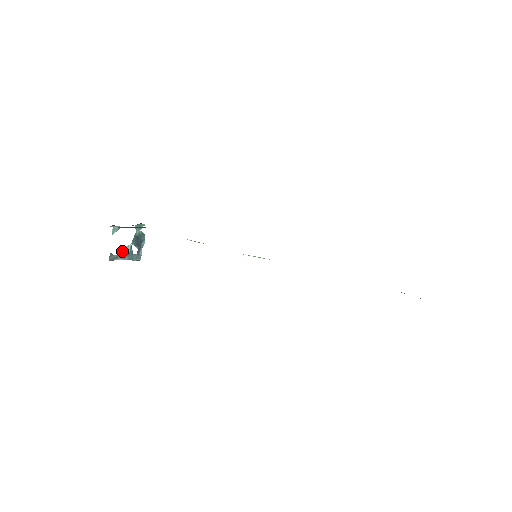
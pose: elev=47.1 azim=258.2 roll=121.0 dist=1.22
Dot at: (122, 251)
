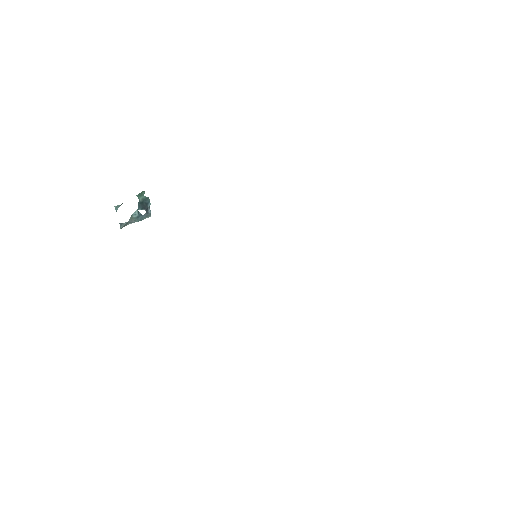
Dot at: (130, 217)
